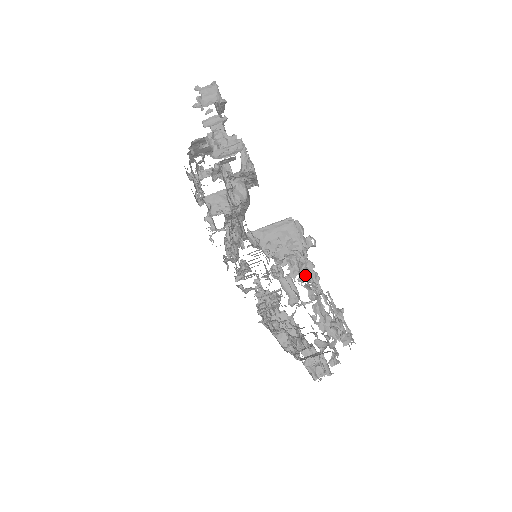
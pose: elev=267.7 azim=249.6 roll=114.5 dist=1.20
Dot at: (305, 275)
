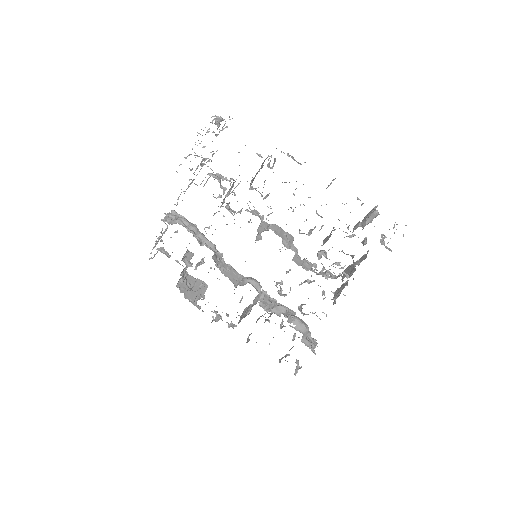
Dot at: occluded
